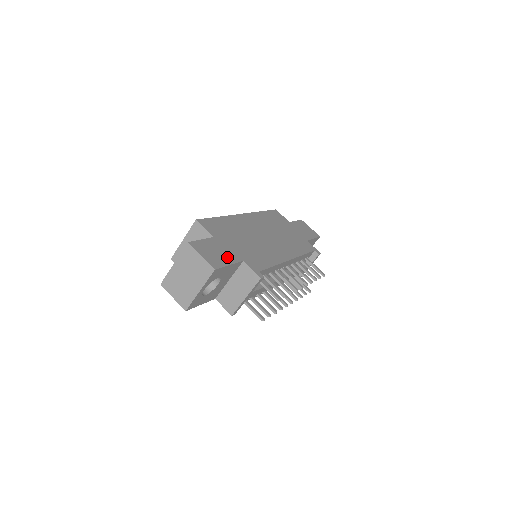
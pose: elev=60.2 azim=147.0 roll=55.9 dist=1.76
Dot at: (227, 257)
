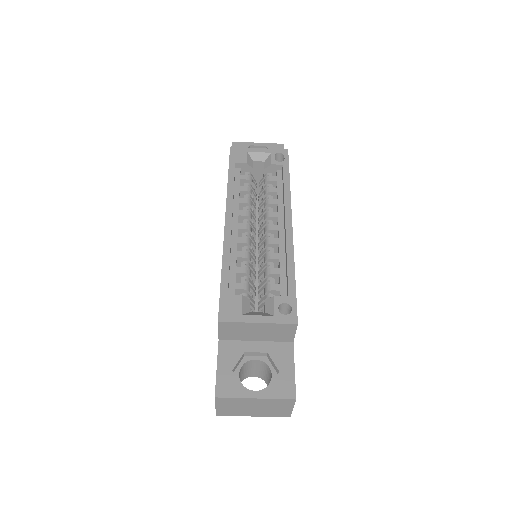
Dot at: occluded
